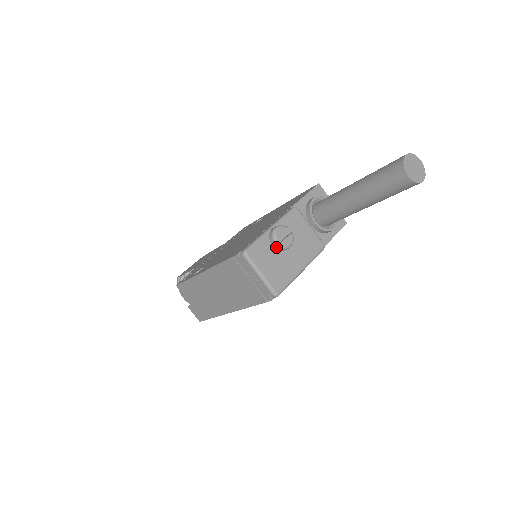
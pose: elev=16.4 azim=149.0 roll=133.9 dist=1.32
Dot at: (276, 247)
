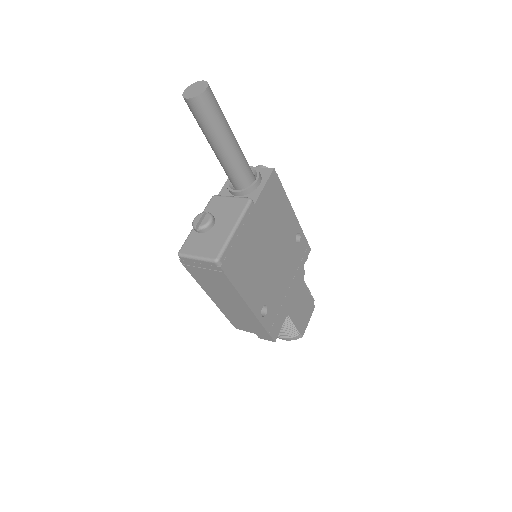
Dot at: (201, 231)
